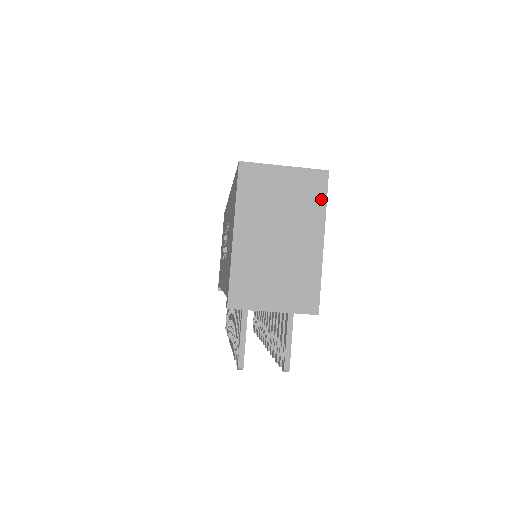
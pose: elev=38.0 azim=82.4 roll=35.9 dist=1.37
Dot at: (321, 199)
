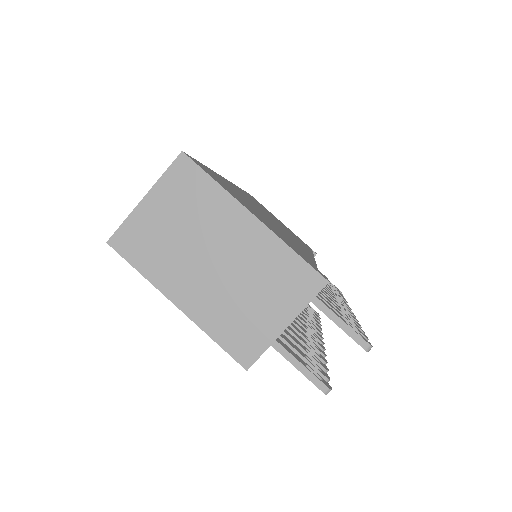
Dot at: (206, 183)
